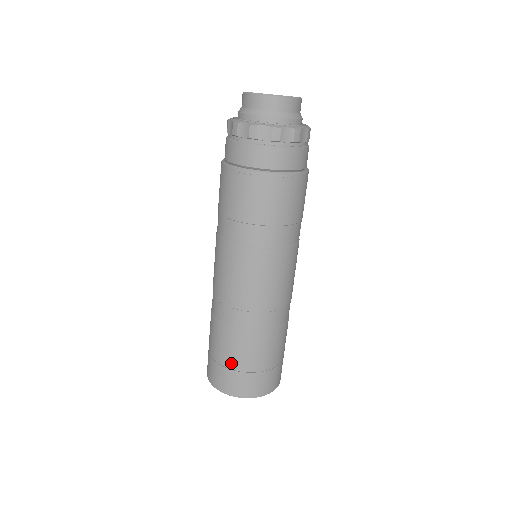
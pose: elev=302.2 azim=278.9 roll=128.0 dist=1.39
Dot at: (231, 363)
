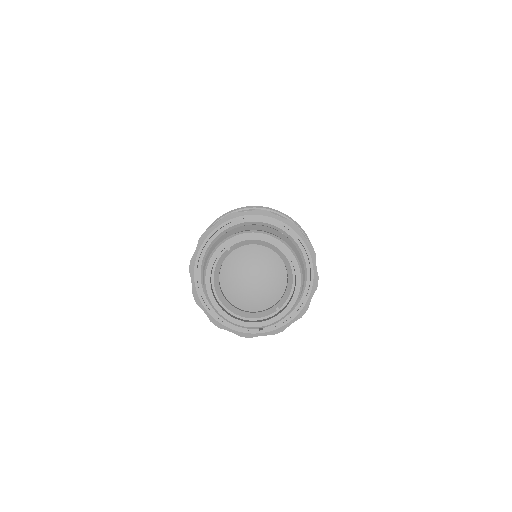
Dot at: occluded
